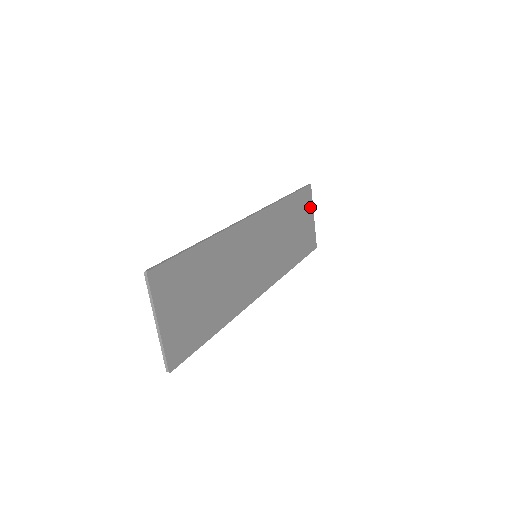
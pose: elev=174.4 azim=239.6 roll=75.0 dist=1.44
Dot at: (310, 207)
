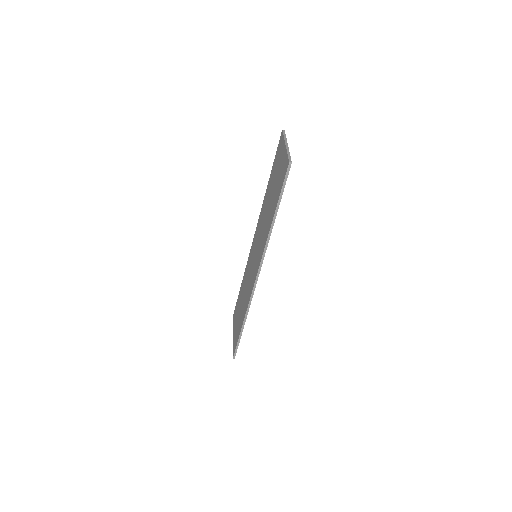
Dot at: occluded
